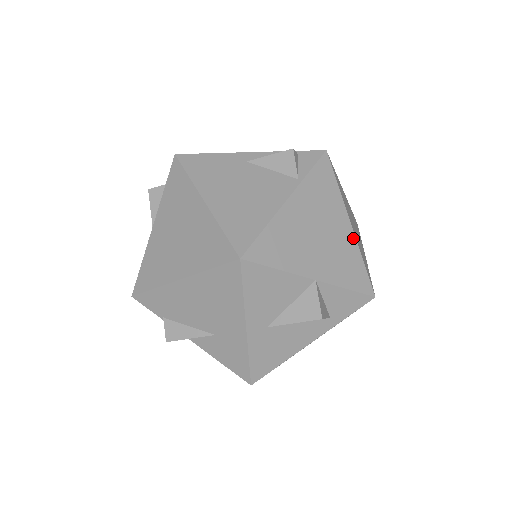
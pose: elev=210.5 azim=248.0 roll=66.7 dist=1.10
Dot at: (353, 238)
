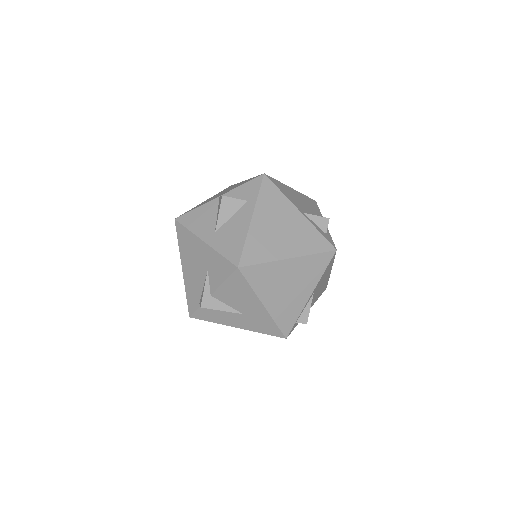
Dot at: occluded
